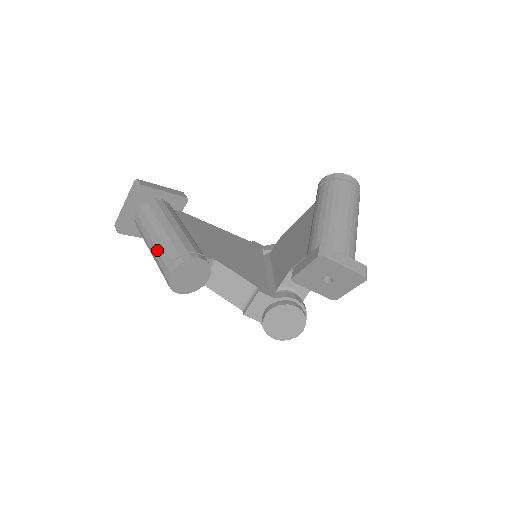
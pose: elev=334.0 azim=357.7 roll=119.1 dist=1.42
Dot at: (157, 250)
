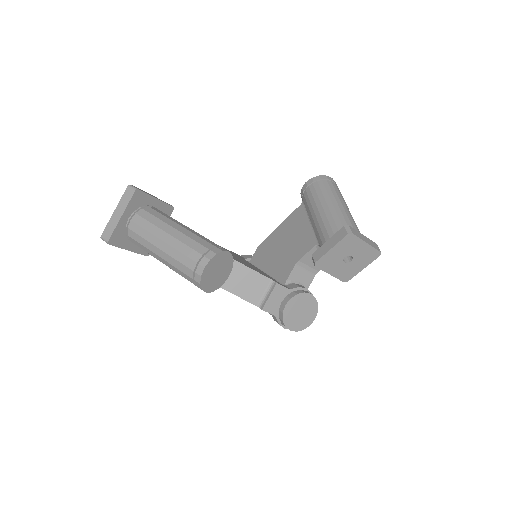
Dot at: (176, 249)
